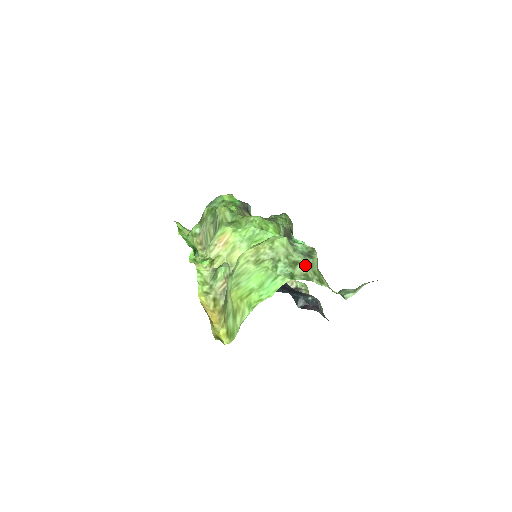
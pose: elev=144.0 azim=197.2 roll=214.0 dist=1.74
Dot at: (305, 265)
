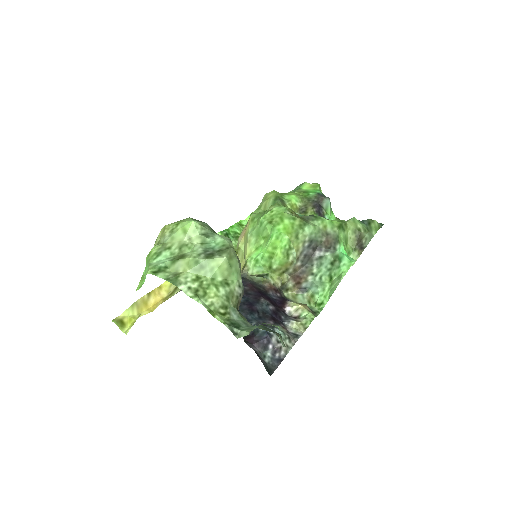
Dot at: (187, 263)
